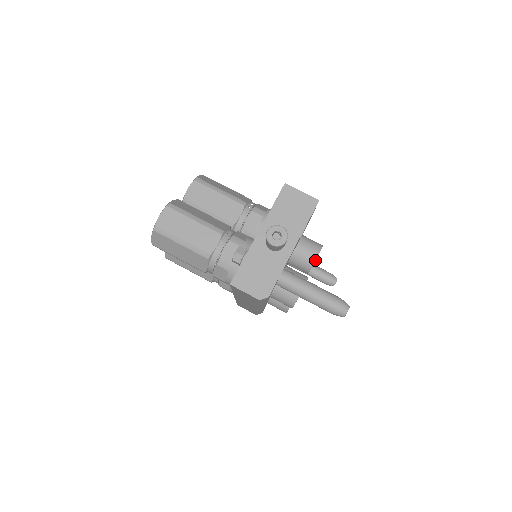
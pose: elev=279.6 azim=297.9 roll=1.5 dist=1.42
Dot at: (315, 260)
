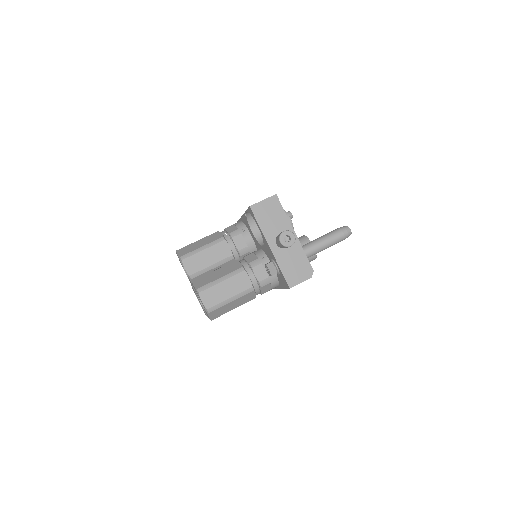
Dot at: (291, 221)
